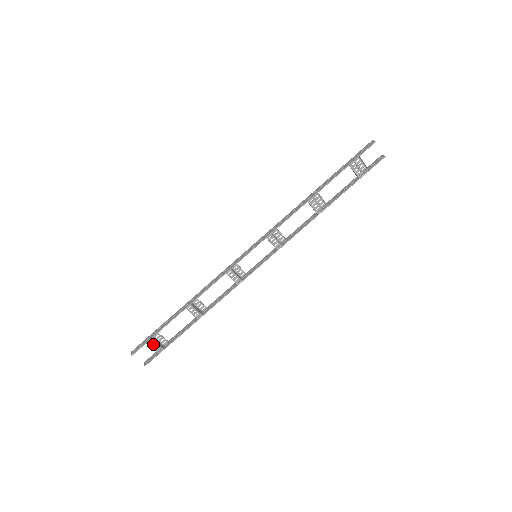
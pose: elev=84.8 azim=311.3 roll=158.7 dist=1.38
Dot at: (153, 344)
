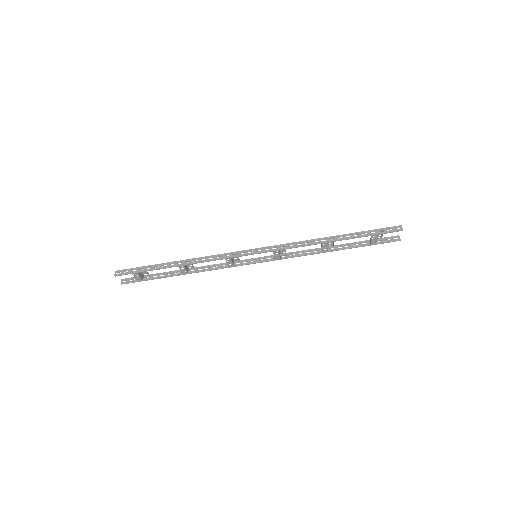
Dot at: (137, 276)
